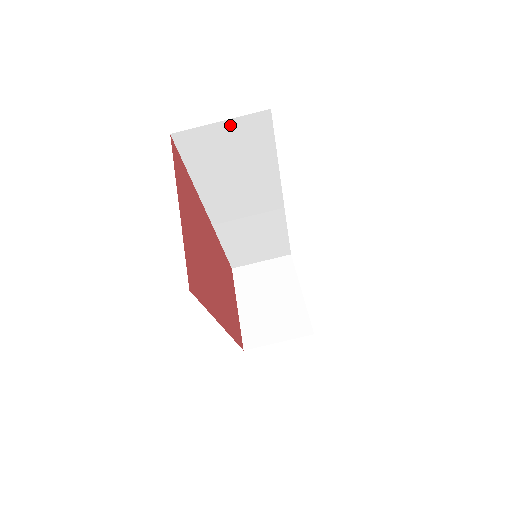
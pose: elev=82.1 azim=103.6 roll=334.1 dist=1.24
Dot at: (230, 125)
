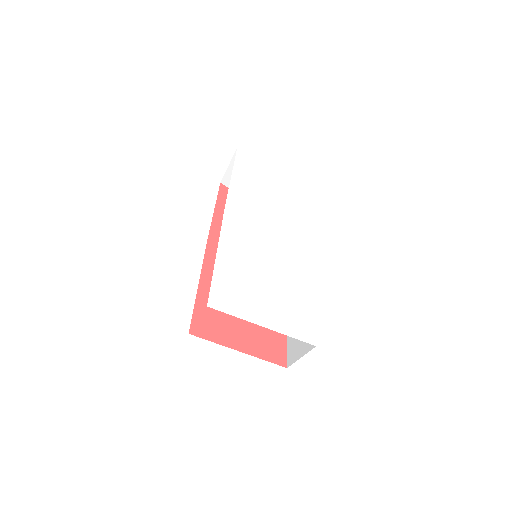
Dot at: occluded
